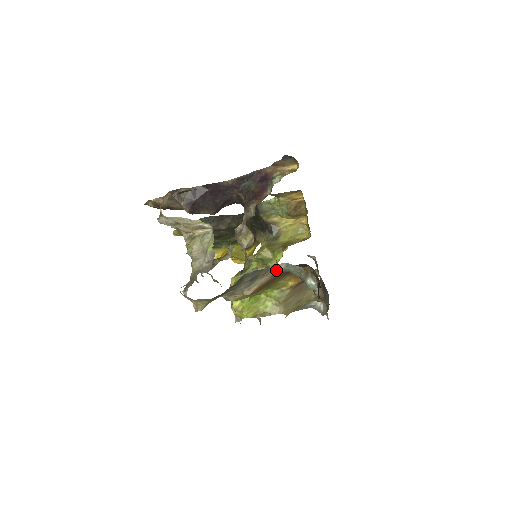
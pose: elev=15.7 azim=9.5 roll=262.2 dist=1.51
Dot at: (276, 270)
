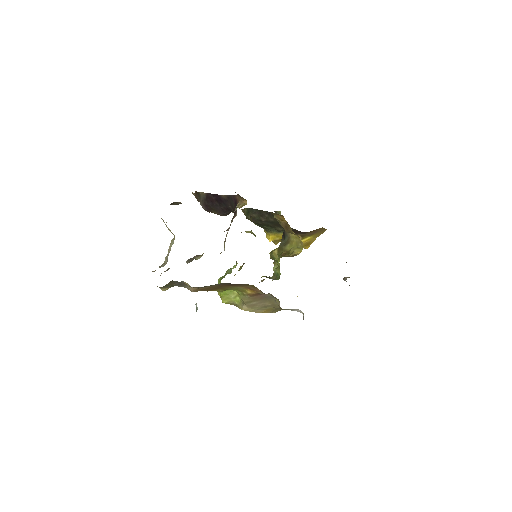
Dot at: (189, 286)
